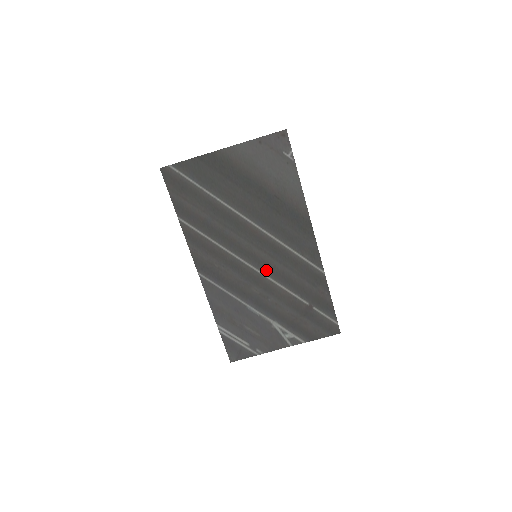
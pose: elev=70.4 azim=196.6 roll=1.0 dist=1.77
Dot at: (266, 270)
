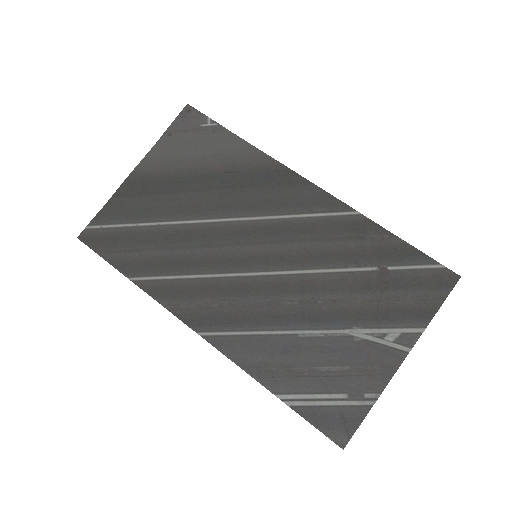
Dot at: (282, 264)
